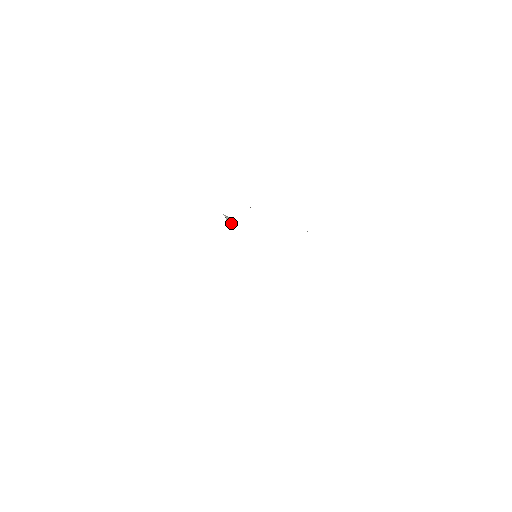
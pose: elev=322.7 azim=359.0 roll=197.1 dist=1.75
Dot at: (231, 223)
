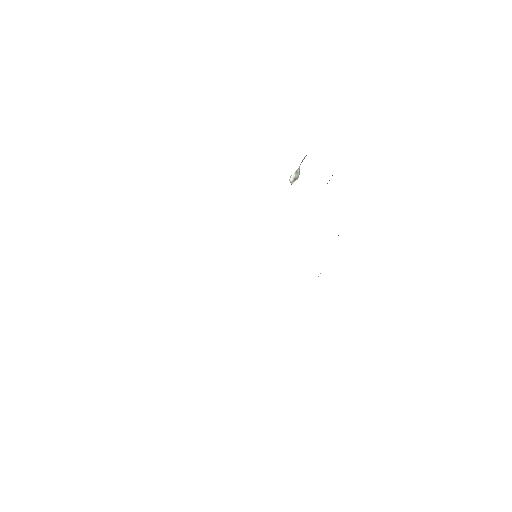
Dot at: occluded
